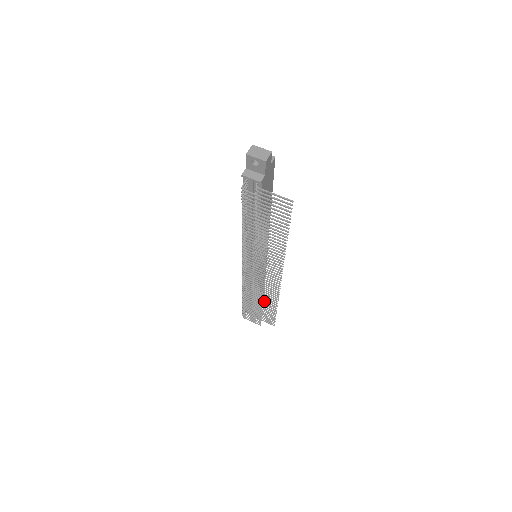
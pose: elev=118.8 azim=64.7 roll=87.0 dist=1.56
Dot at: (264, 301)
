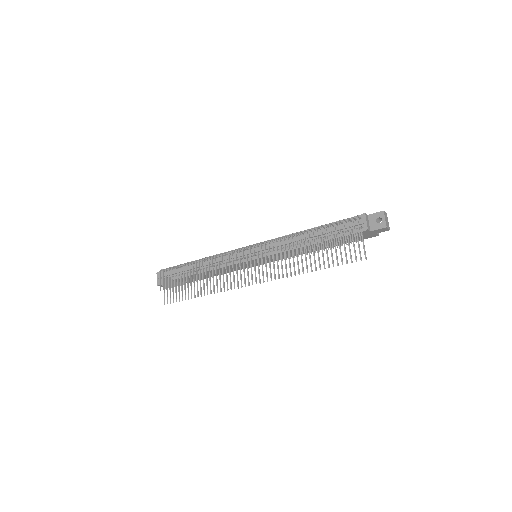
Dot at: occluded
